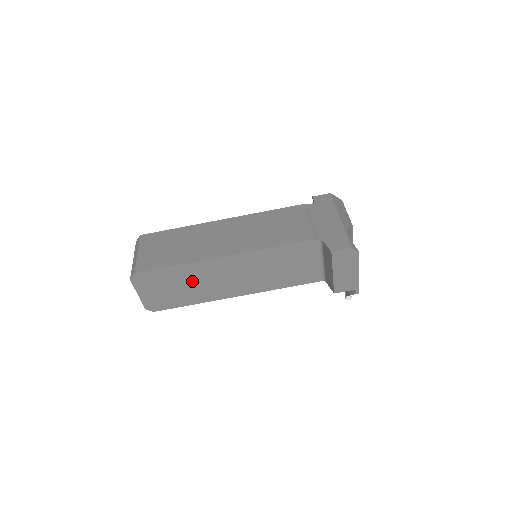
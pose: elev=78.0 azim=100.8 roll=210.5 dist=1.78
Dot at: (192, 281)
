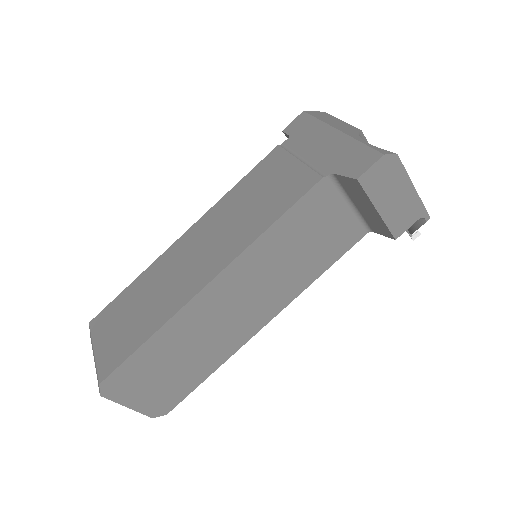
Dot at: (188, 344)
